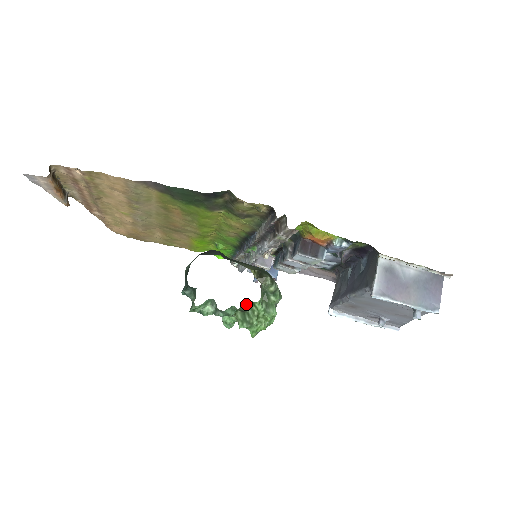
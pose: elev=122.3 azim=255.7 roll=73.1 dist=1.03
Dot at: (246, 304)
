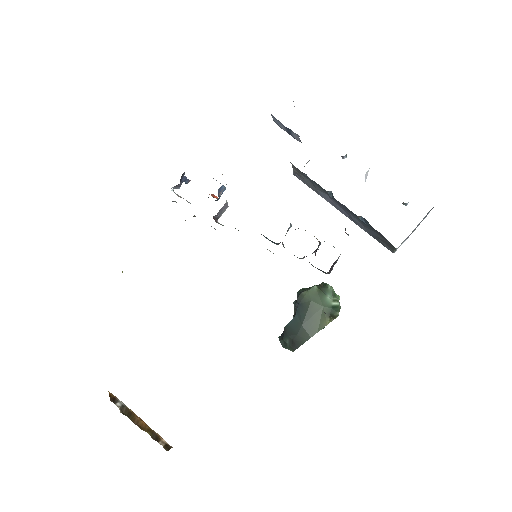
Dot at: occluded
